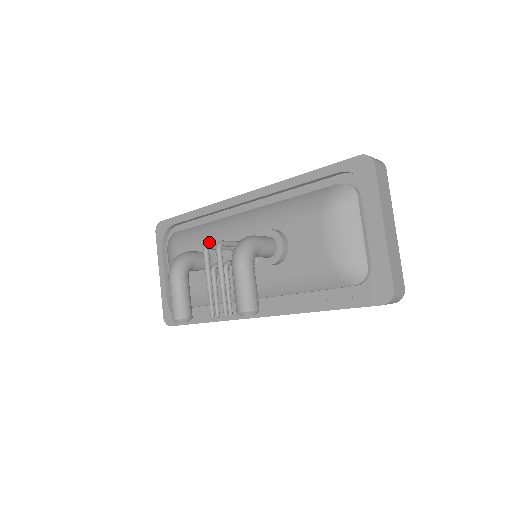
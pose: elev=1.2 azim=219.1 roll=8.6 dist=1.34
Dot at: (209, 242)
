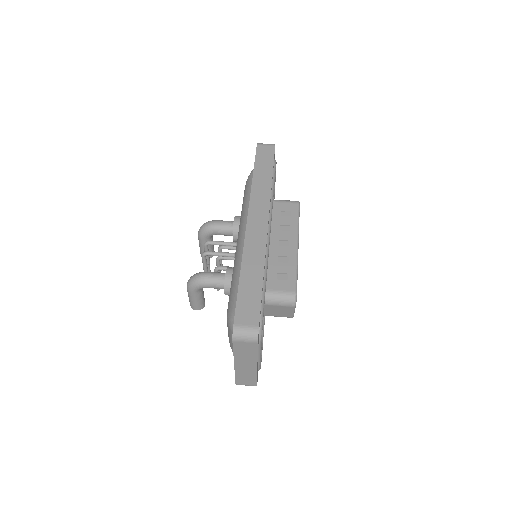
Dot at: (240, 218)
